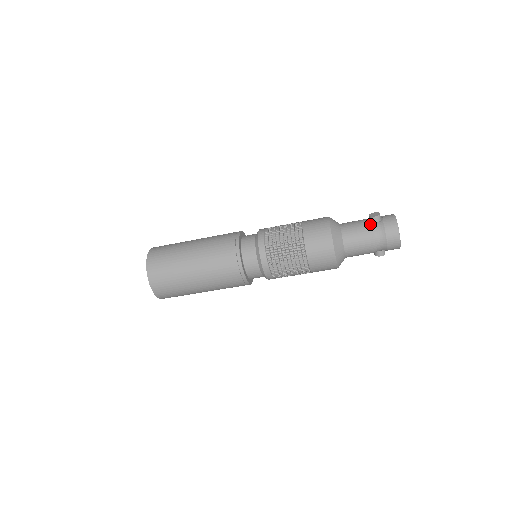
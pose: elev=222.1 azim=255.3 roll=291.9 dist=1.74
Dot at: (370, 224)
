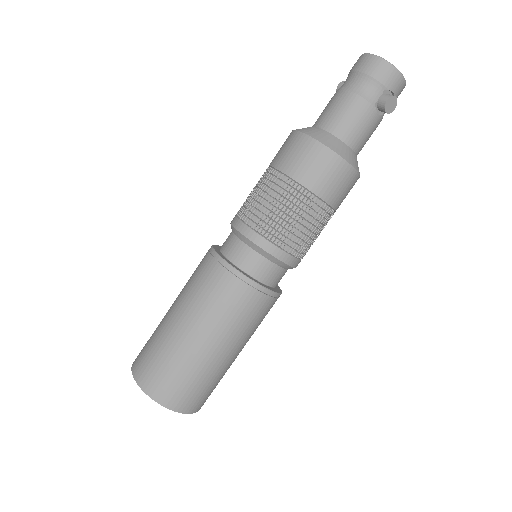
Dot at: occluded
